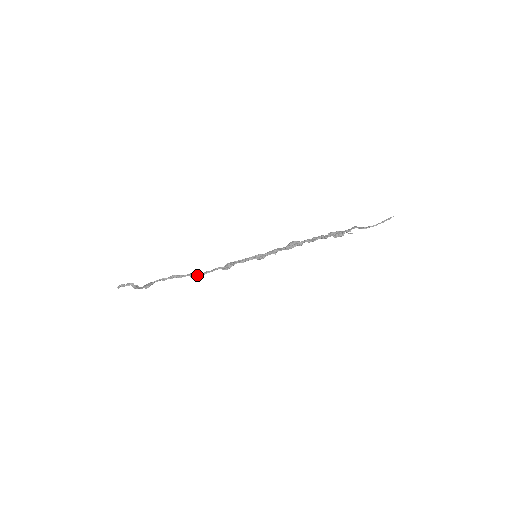
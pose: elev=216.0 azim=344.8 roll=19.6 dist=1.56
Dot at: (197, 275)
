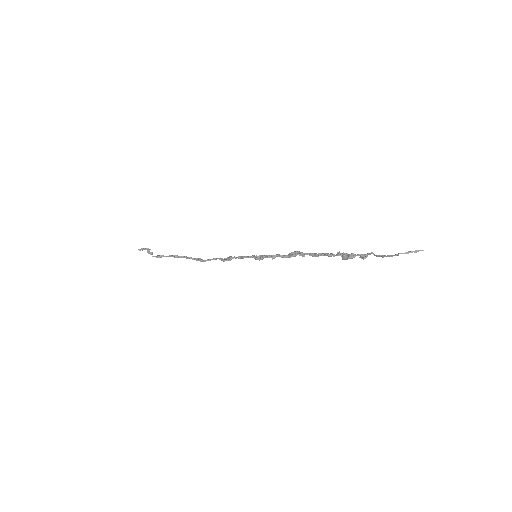
Dot at: (200, 260)
